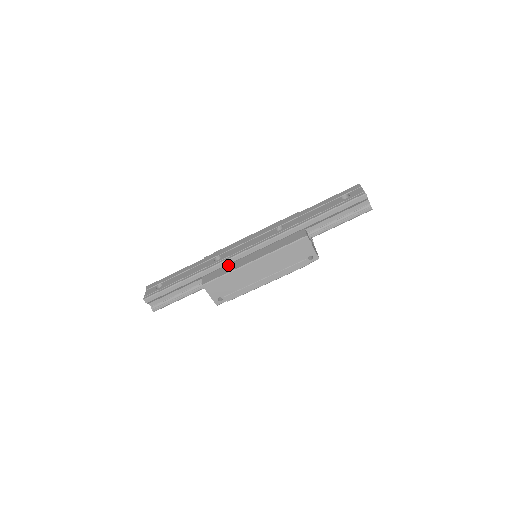
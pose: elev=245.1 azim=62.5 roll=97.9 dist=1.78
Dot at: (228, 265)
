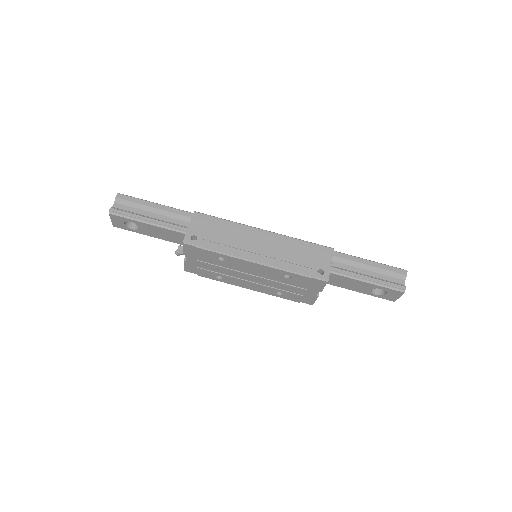
Dot at: occluded
